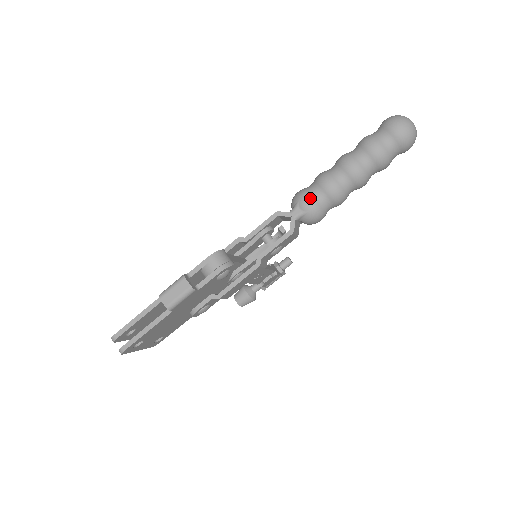
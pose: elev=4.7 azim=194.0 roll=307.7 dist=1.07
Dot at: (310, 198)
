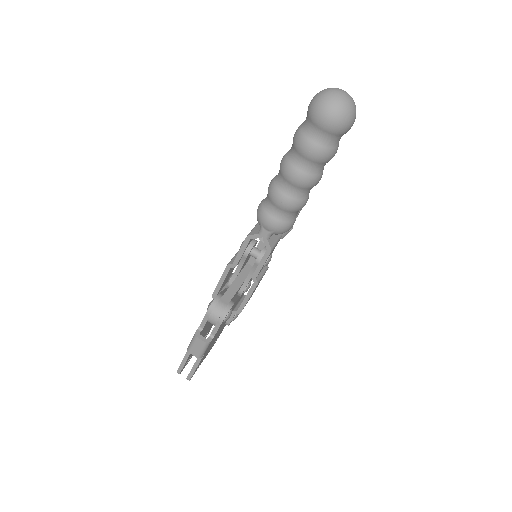
Dot at: (270, 219)
